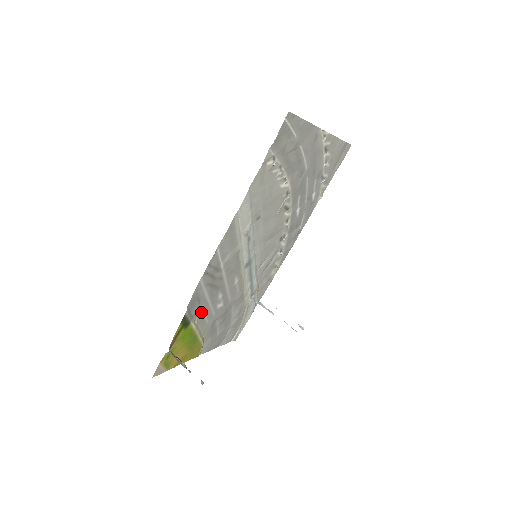
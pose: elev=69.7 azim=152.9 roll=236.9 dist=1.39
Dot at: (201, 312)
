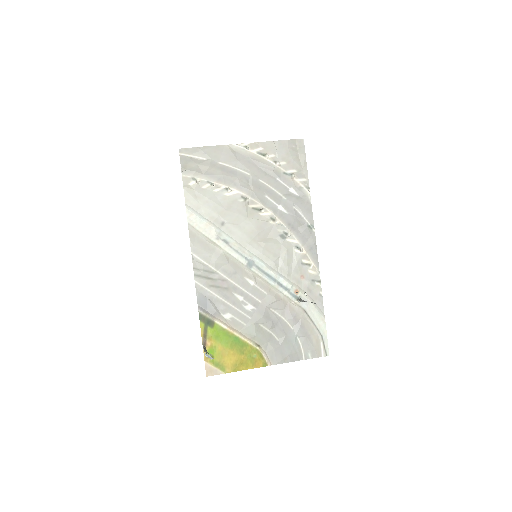
Dot at: (225, 313)
